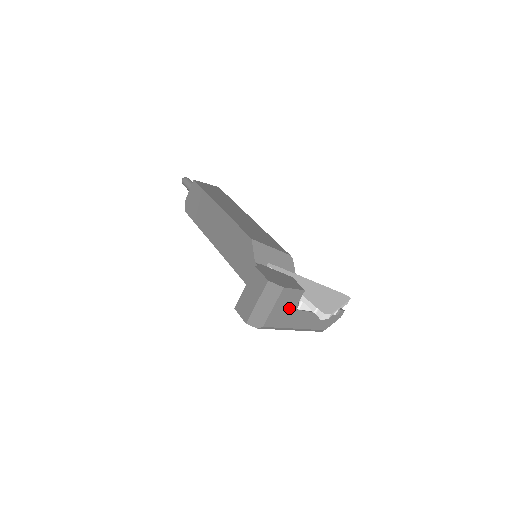
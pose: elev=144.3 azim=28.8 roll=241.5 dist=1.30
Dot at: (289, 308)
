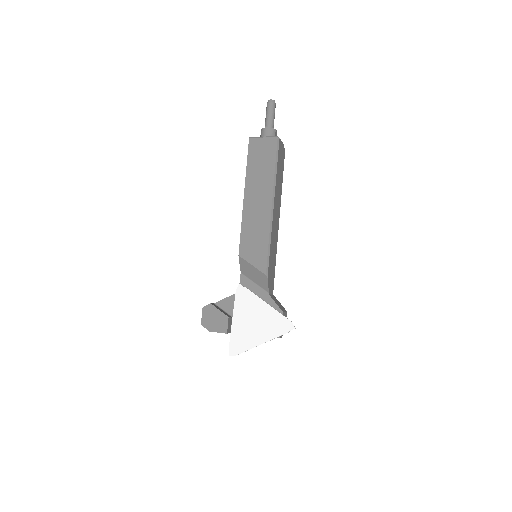
Dot at: occluded
